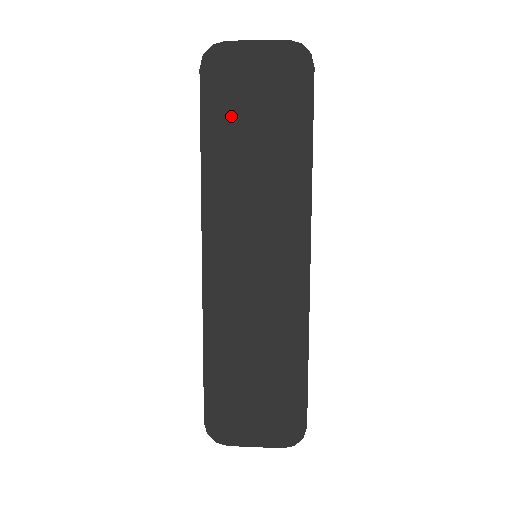
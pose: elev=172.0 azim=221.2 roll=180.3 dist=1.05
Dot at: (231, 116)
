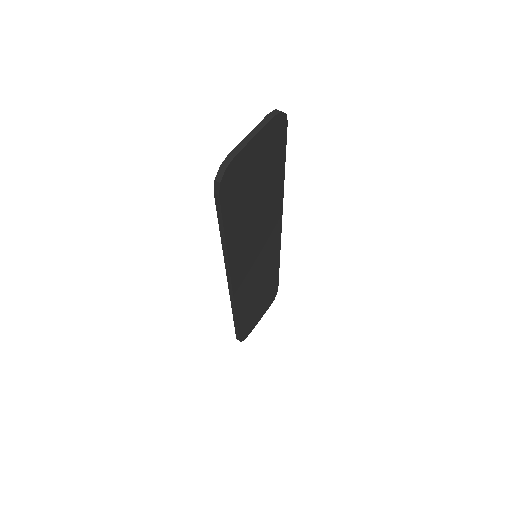
Dot at: (242, 203)
